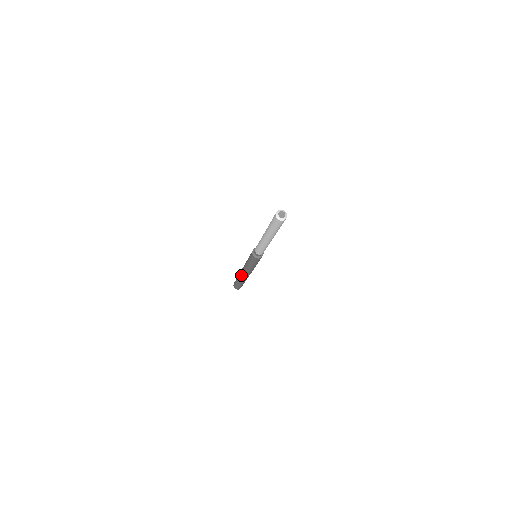
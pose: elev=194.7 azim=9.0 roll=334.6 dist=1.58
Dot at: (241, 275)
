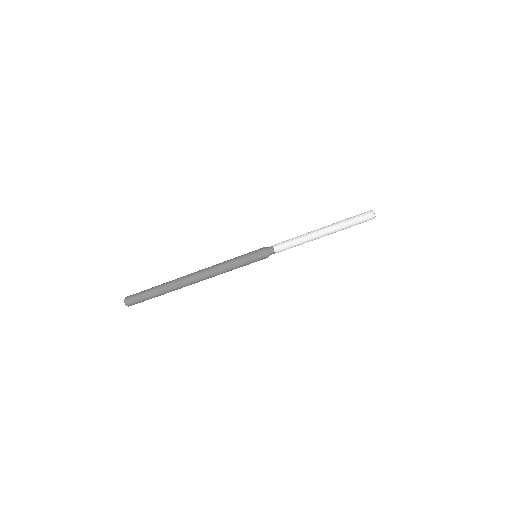
Dot at: (185, 277)
